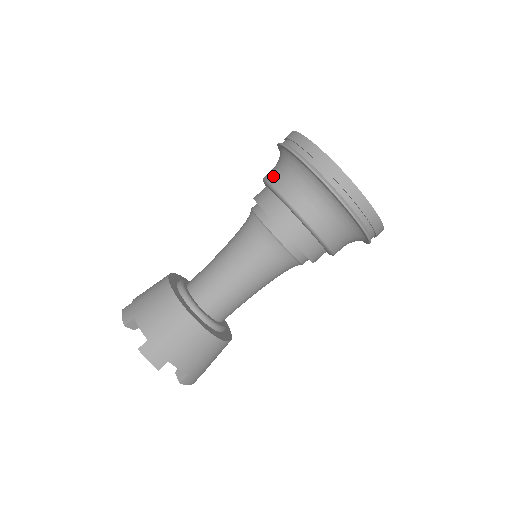
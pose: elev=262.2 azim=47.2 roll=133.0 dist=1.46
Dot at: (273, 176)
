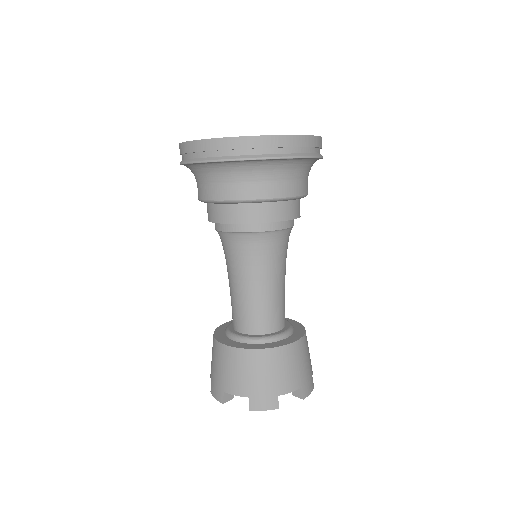
Dot at: (202, 192)
